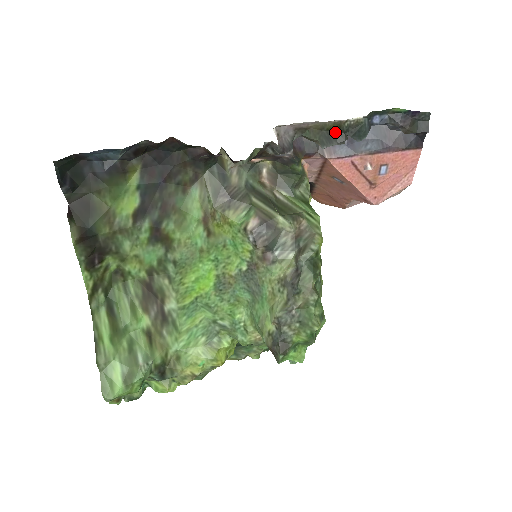
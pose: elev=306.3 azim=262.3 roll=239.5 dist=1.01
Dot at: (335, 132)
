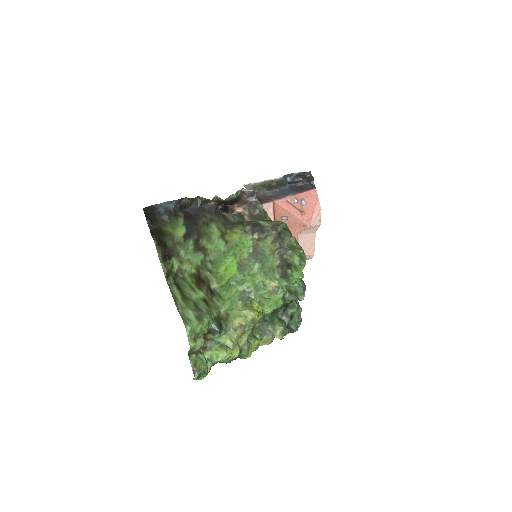
Dot at: (272, 186)
